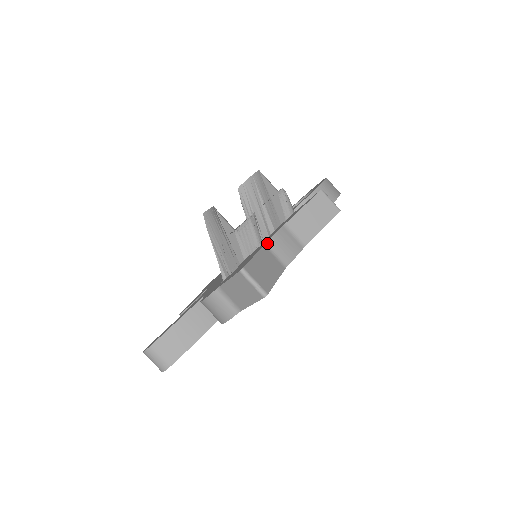
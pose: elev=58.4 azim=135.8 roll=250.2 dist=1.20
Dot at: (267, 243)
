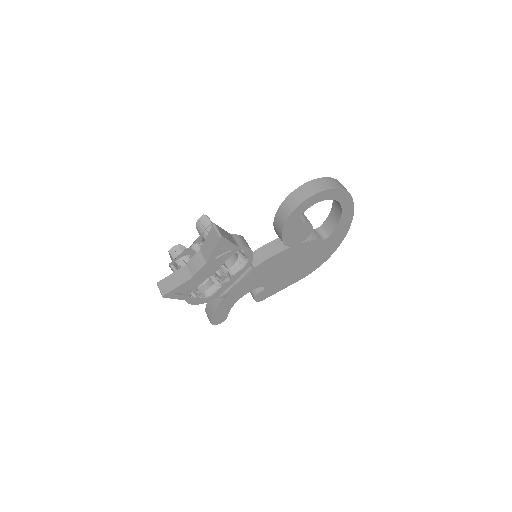
Dot at: (187, 264)
